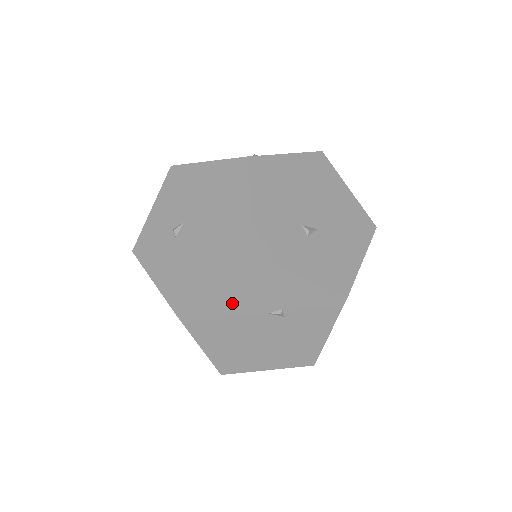
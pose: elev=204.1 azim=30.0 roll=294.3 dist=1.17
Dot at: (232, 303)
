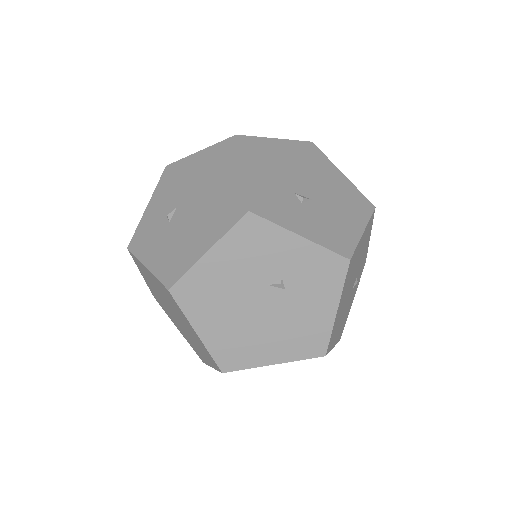
Dot at: (227, 273)
